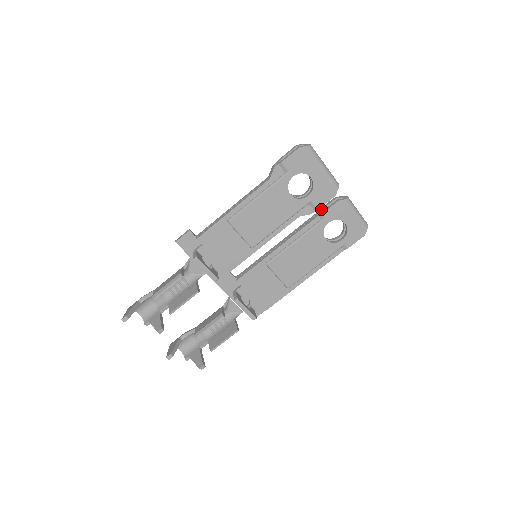
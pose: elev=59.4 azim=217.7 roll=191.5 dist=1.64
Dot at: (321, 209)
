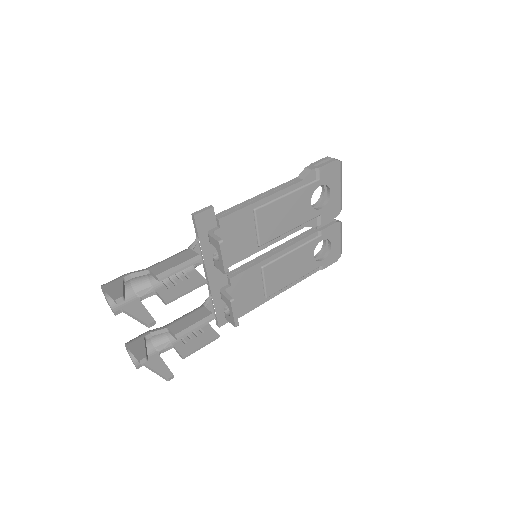
Dot at: occluded
